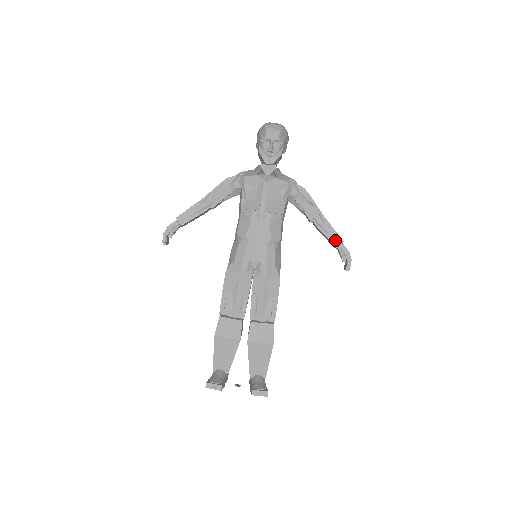
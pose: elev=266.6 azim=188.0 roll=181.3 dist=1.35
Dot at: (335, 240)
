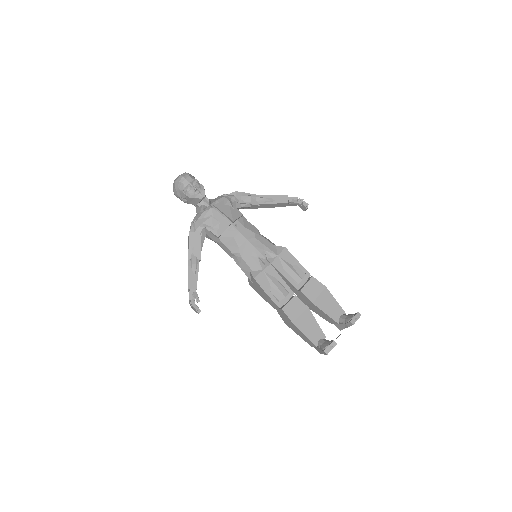
Dot at: (283, 200)
